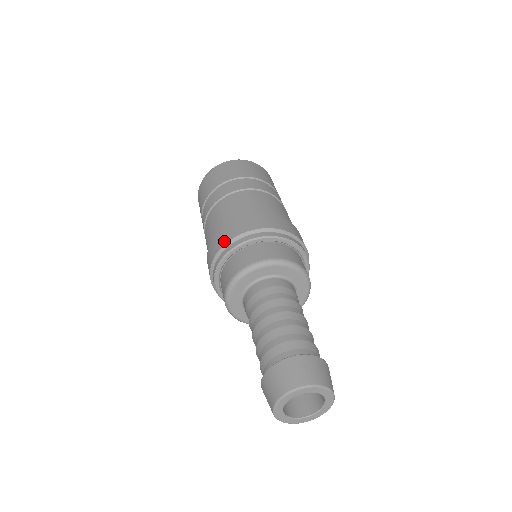
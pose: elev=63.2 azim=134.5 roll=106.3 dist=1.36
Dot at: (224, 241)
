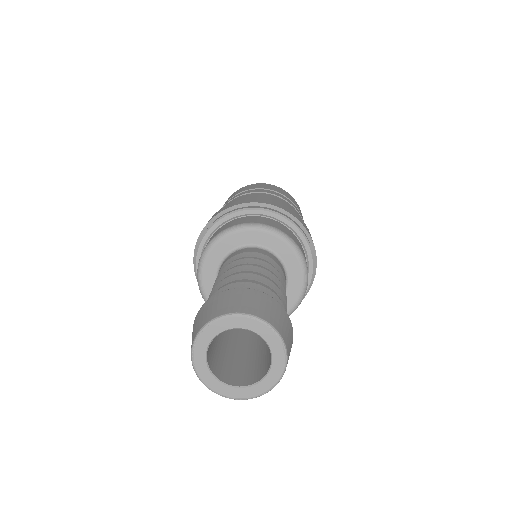
Dot at: (265, 202)
